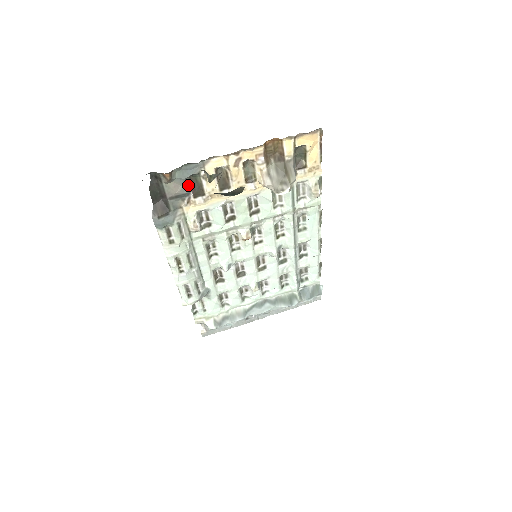
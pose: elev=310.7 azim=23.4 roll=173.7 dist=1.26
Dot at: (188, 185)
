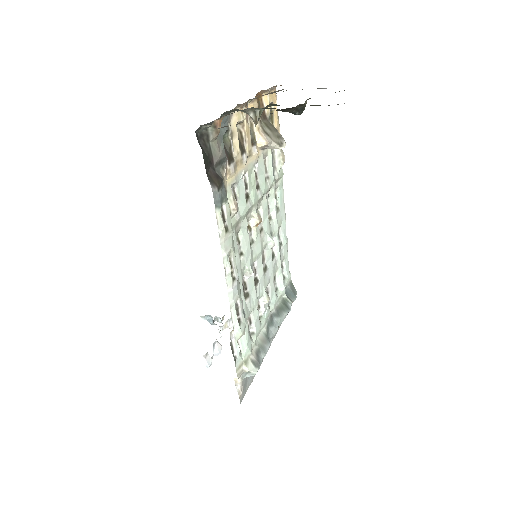
Dot at: (223, 147)
